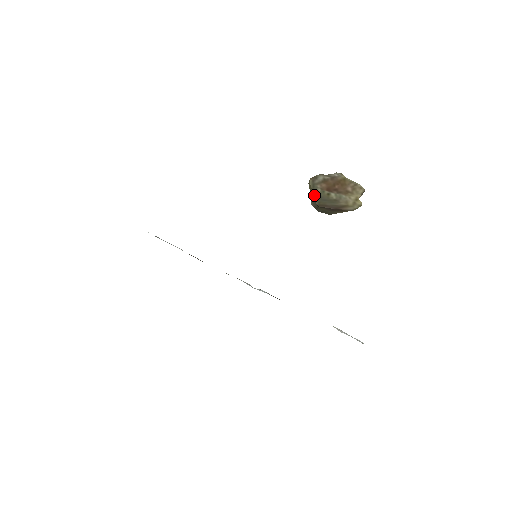
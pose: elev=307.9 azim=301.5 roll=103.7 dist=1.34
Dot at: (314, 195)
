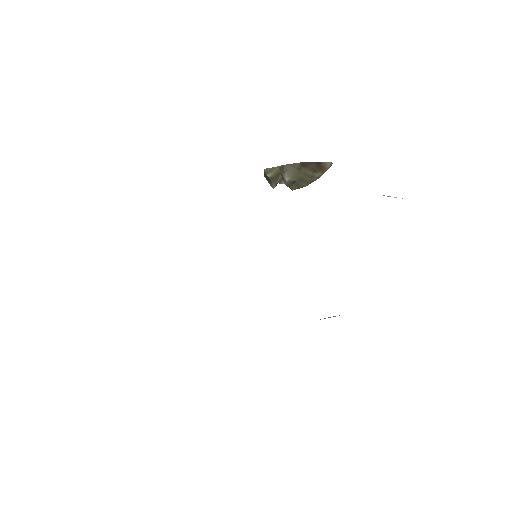
Dot at: (286, 165)
